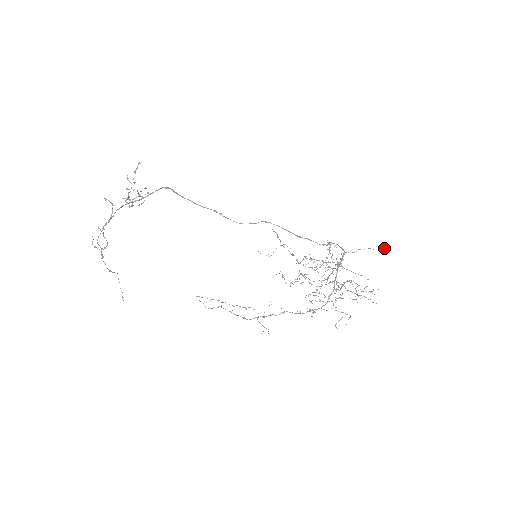
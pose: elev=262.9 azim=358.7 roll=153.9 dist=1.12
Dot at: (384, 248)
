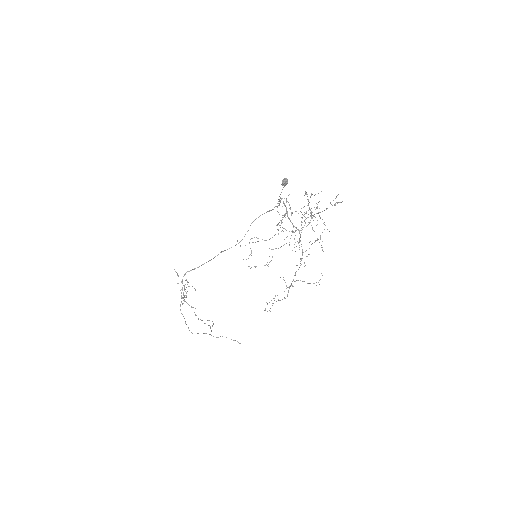
Dot at: (282, 183)
